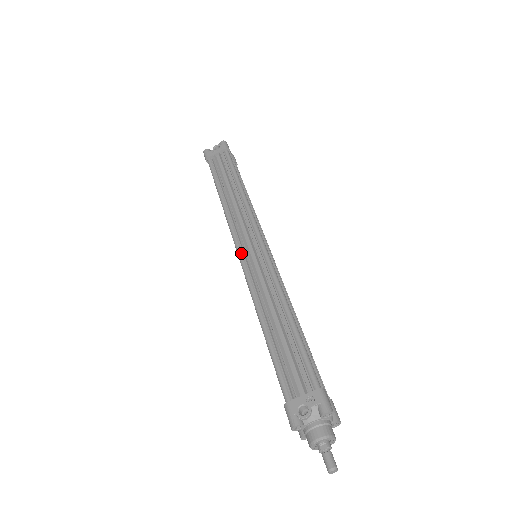
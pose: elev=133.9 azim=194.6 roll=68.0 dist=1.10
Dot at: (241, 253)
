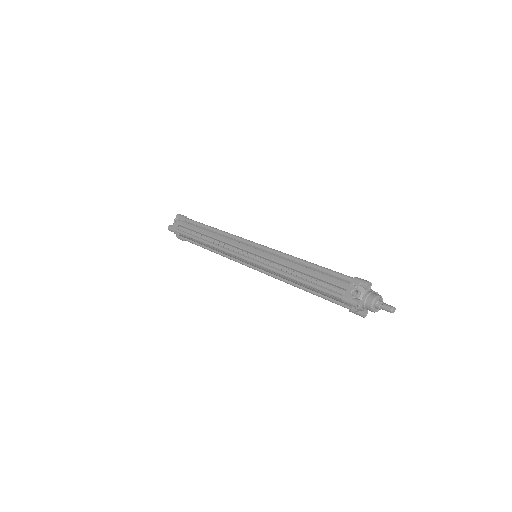
Dot at: (247, 257)
